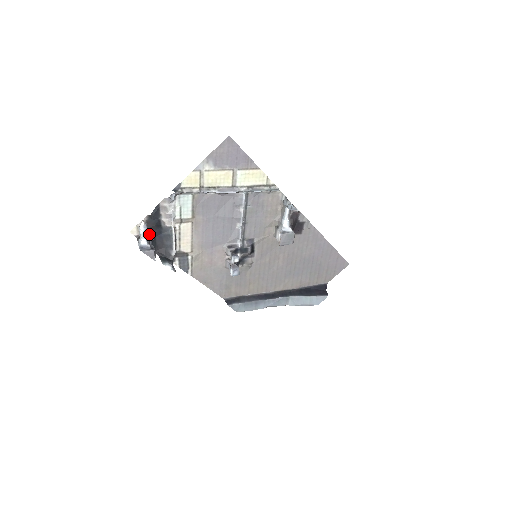
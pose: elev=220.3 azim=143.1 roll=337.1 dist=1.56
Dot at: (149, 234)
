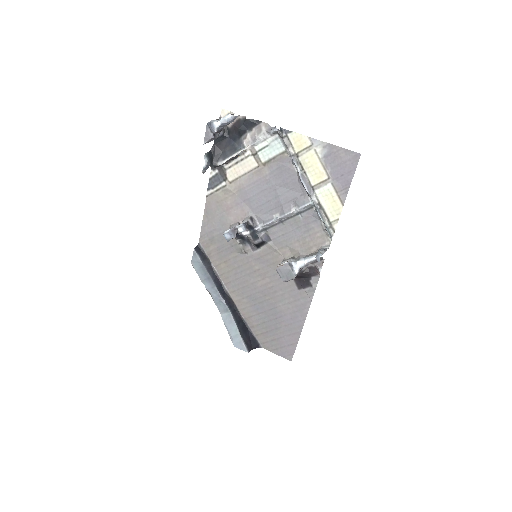
Dot at: (228, 129)
